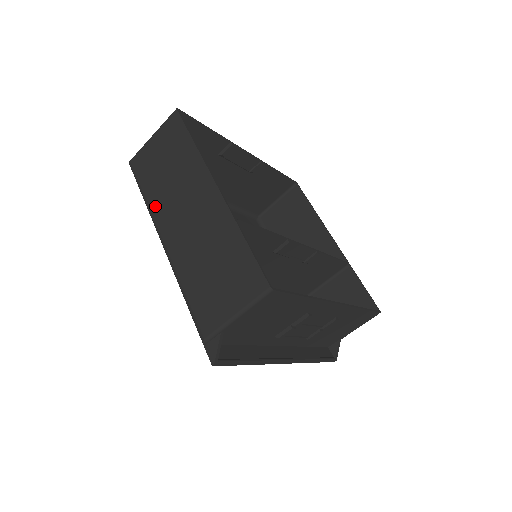
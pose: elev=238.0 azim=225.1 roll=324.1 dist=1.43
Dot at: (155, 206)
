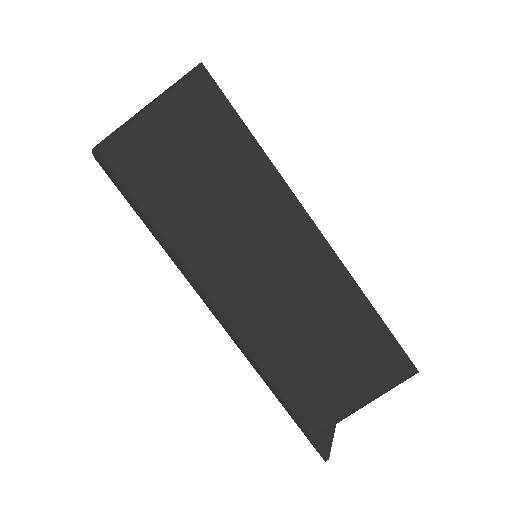
Dot at: (183, 243)
